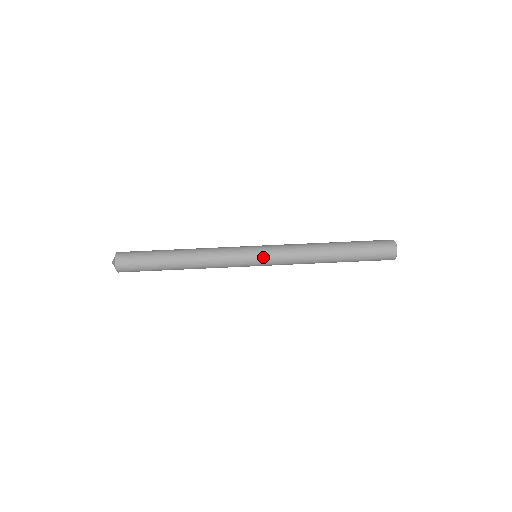
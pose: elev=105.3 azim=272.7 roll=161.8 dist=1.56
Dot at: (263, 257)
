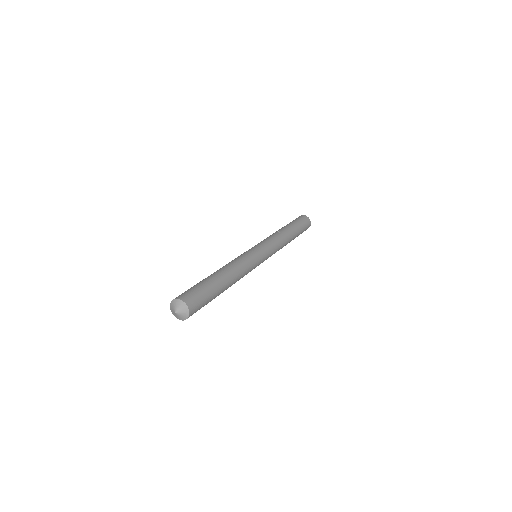
Dot at: (260, 246)
